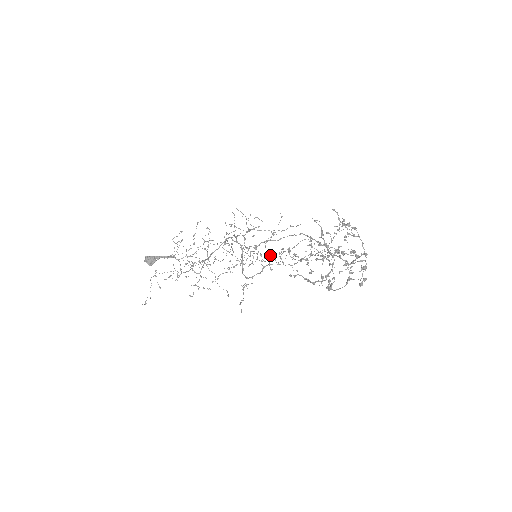
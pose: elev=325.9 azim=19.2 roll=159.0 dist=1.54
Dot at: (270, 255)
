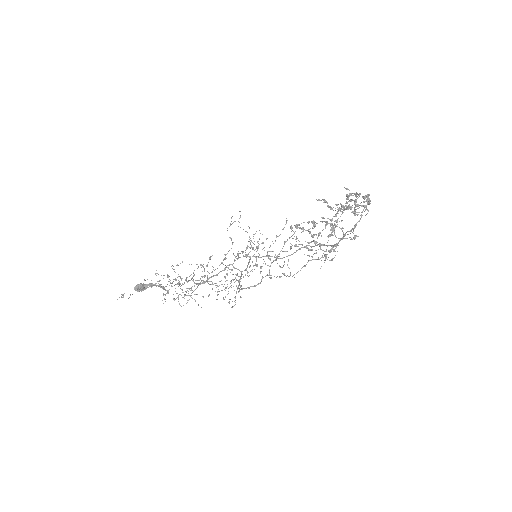
Dot at: (271, 263)
